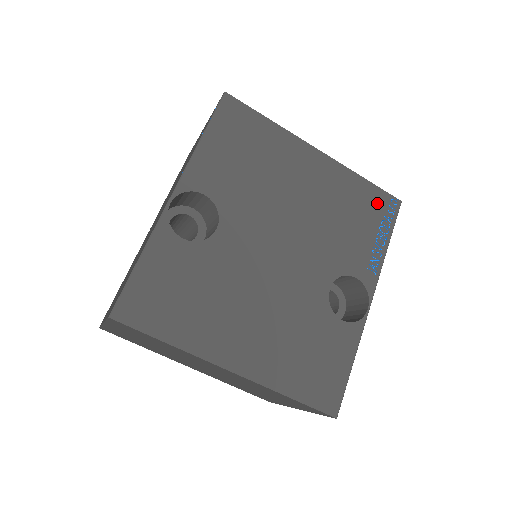
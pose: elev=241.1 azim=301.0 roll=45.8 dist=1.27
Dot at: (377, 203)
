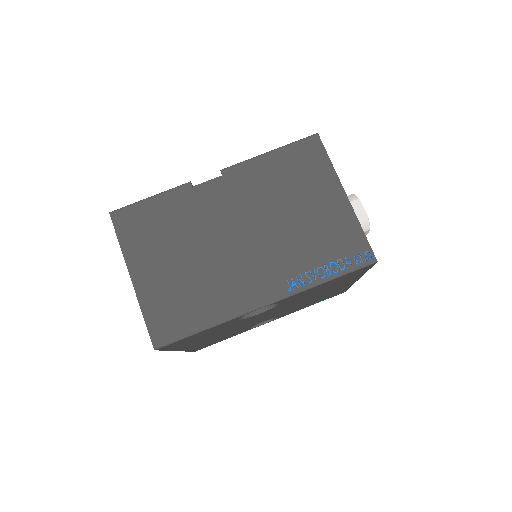
Dot at: occluded
